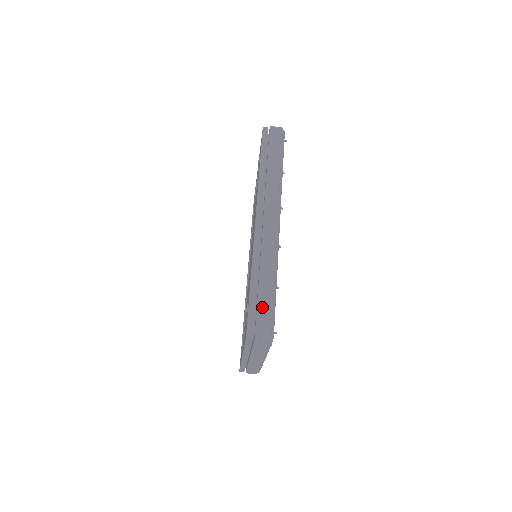
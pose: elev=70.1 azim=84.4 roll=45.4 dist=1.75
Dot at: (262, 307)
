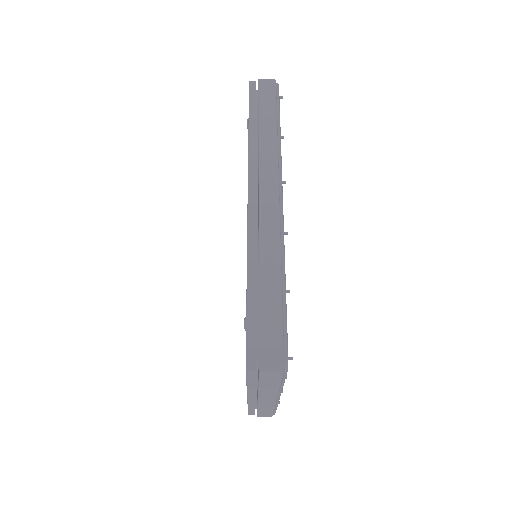
Dot at: (267, 321)
